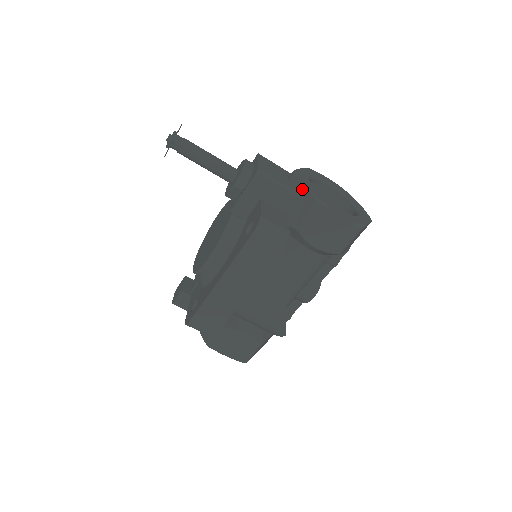
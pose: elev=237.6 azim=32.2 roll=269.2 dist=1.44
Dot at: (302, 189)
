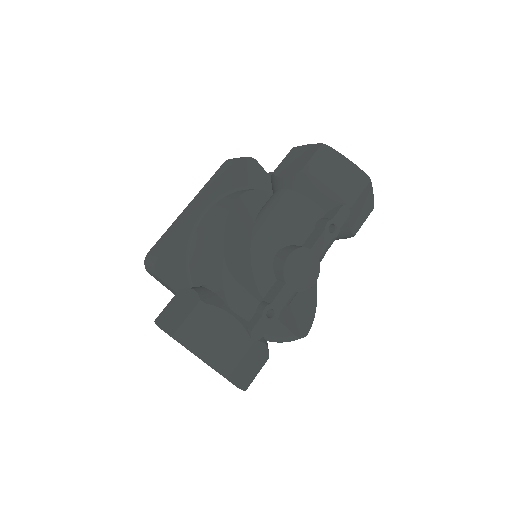
Dot at: occluded
